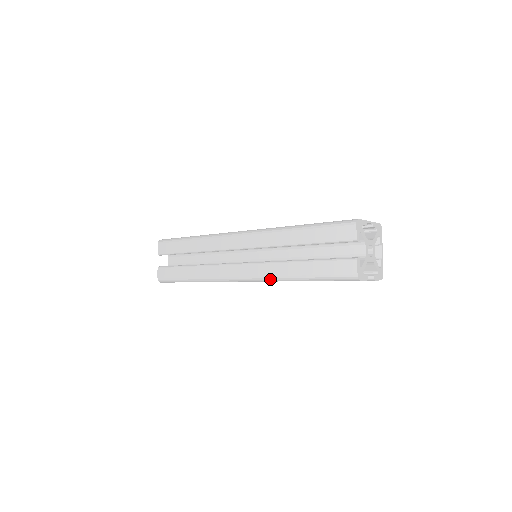
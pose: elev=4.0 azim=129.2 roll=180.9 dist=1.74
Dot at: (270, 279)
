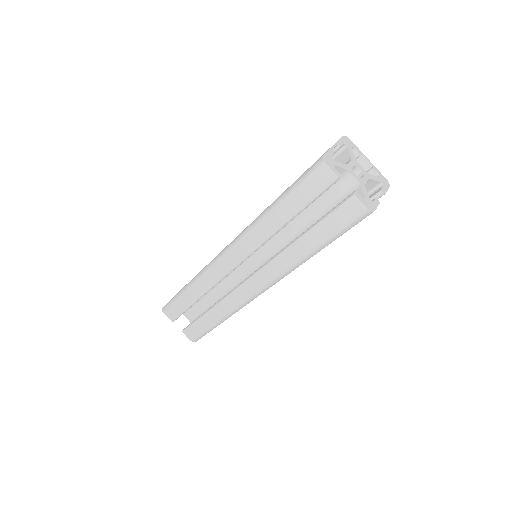
Dot at: (288, 272)
